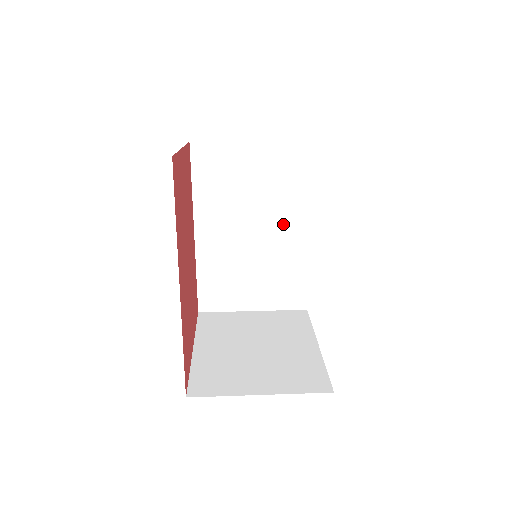
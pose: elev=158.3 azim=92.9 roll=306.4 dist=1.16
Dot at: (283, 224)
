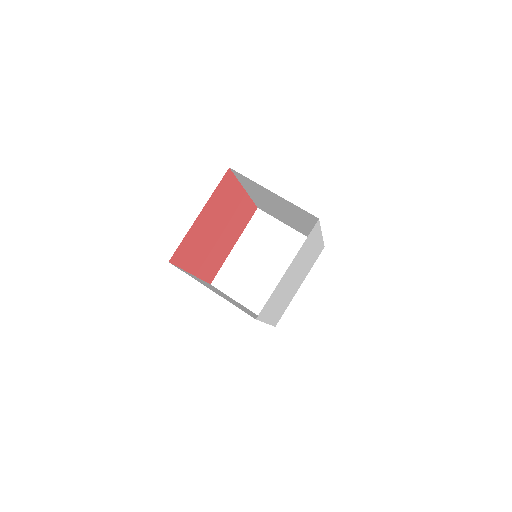
Dot at: (303, 223)
